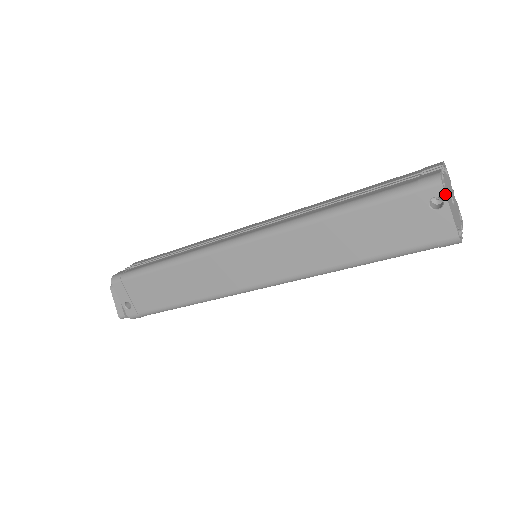
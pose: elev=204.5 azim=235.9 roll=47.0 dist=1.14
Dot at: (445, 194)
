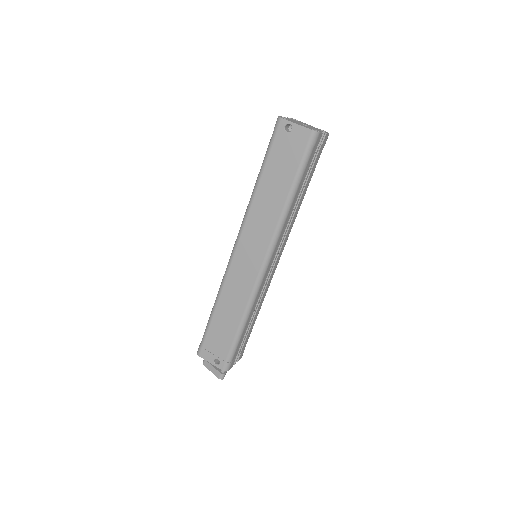
Dot at: (287, 120)
